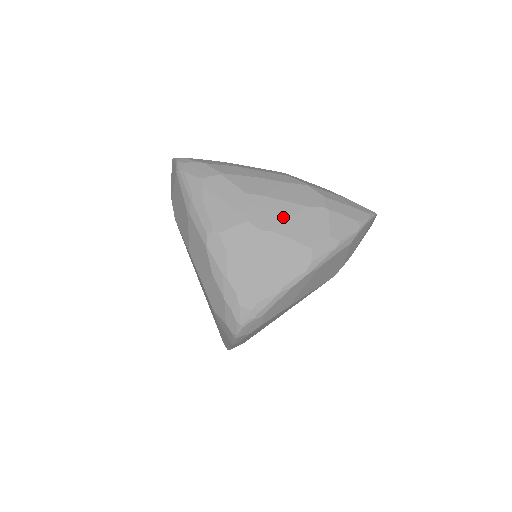
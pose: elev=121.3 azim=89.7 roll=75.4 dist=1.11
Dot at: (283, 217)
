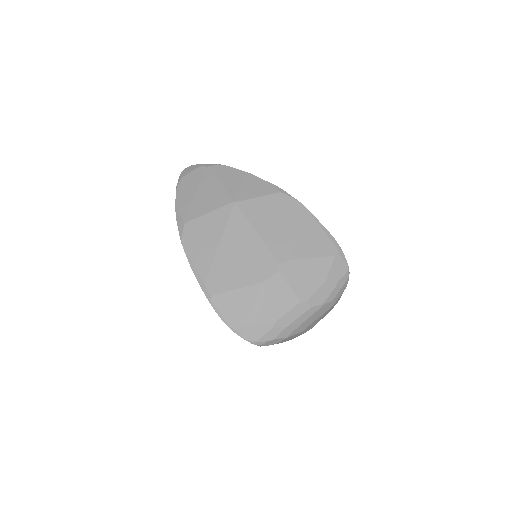
Dot at: (319, 320)
